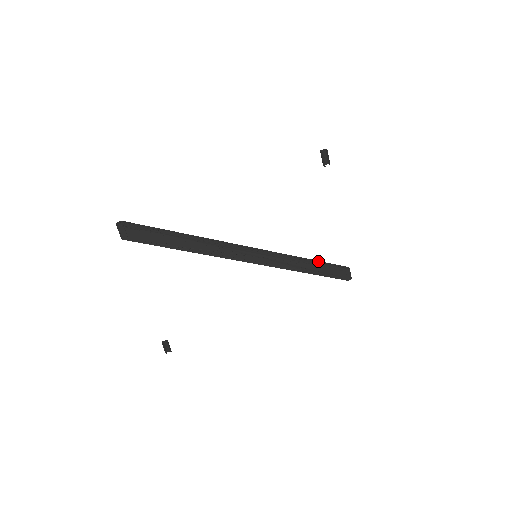
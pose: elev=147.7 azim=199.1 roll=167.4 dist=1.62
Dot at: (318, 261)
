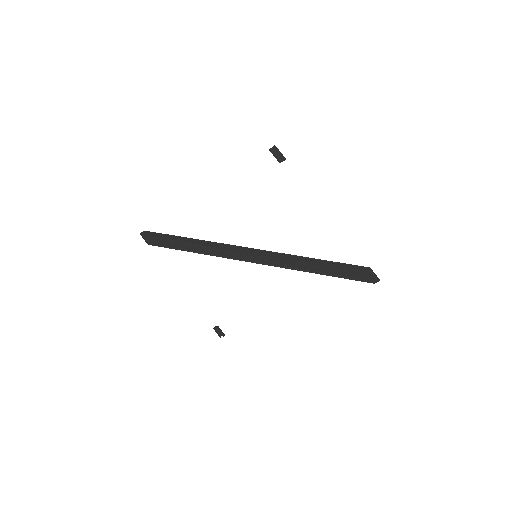
Dot at: (325, 261)
